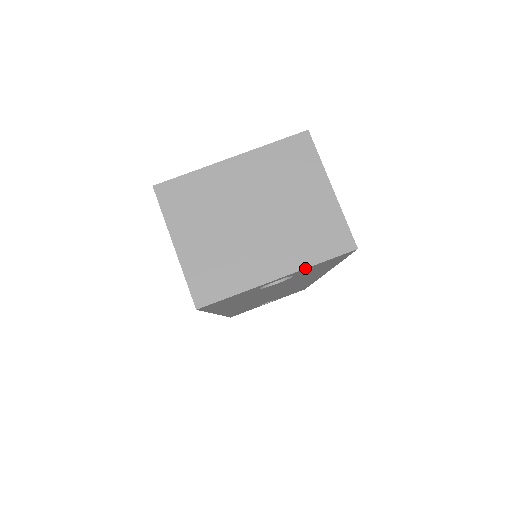
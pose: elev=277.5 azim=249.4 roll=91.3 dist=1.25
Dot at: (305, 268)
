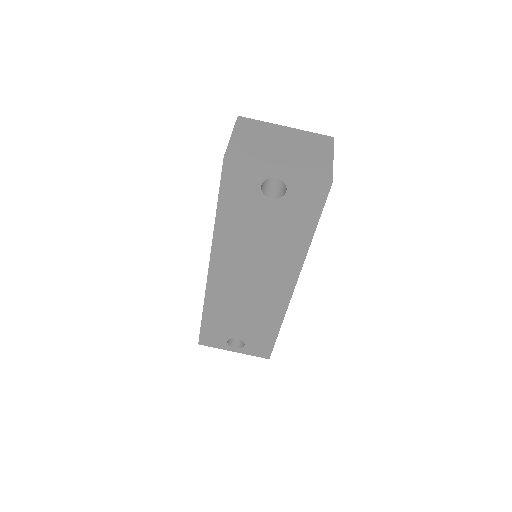
Dot at: (297, 173)
